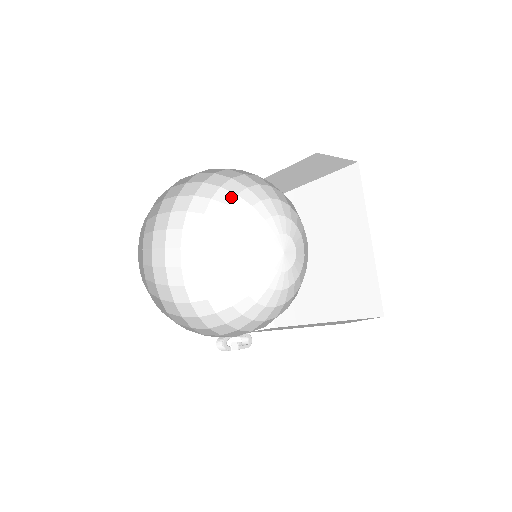
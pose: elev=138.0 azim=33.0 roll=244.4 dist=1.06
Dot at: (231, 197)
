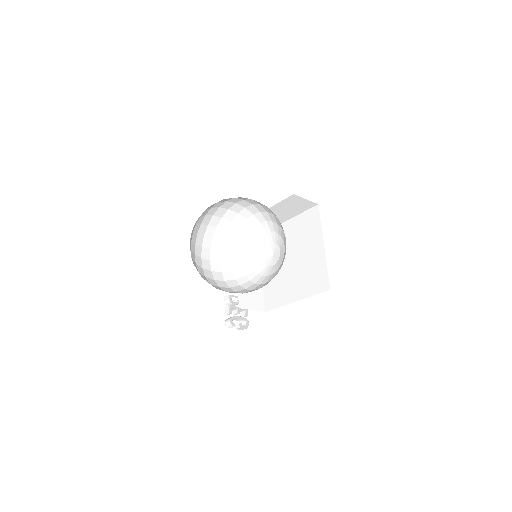
Dot at: (243, 221)
